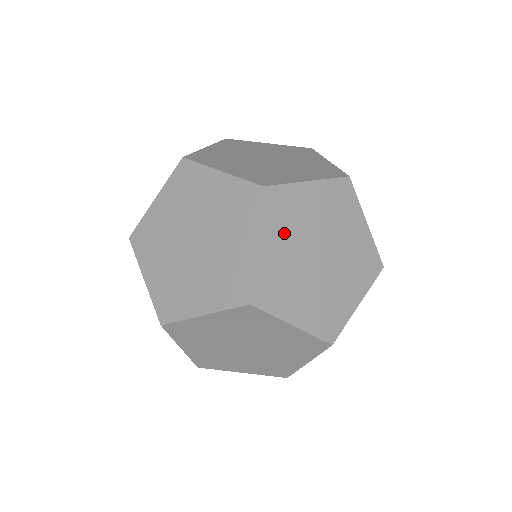
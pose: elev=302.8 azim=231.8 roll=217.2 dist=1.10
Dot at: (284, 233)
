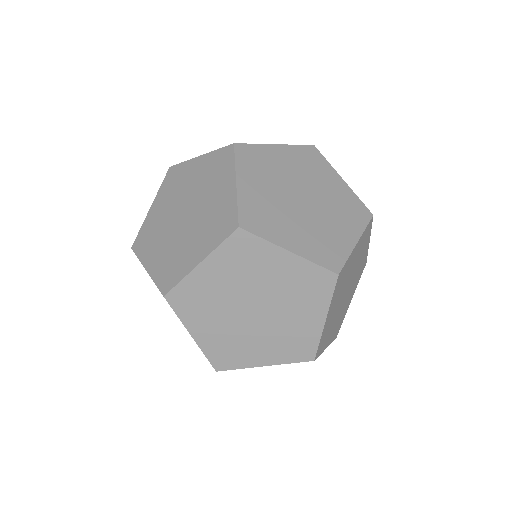
Dot at: (232, 272)
